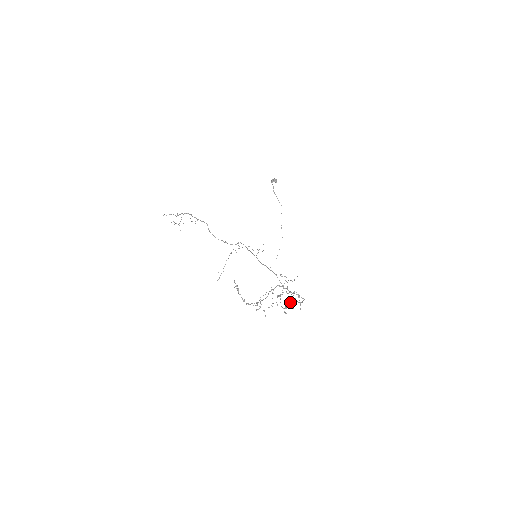
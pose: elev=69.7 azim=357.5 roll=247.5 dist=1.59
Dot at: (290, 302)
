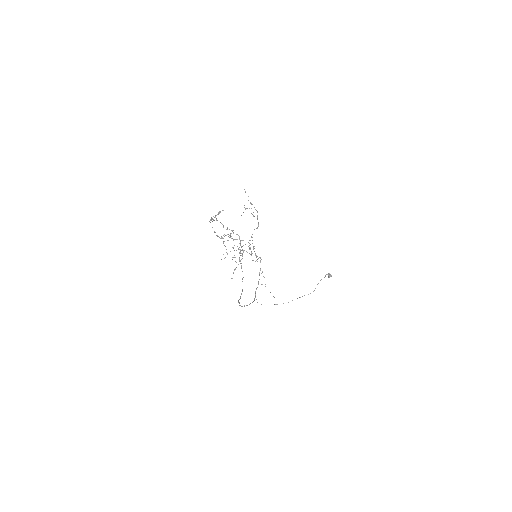
Dot at: (232, 257)
